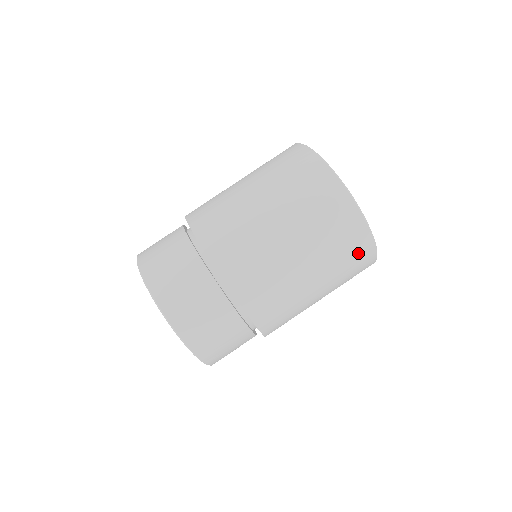
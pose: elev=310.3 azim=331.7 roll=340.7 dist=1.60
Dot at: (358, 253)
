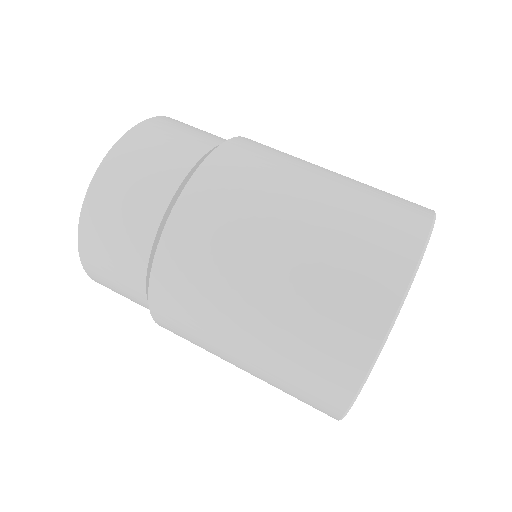
Dot at: occluded
